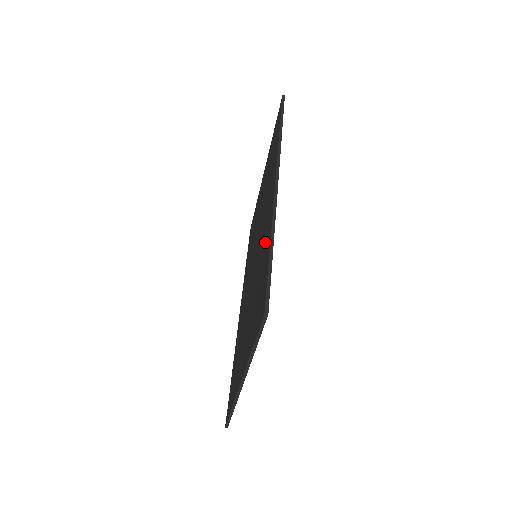
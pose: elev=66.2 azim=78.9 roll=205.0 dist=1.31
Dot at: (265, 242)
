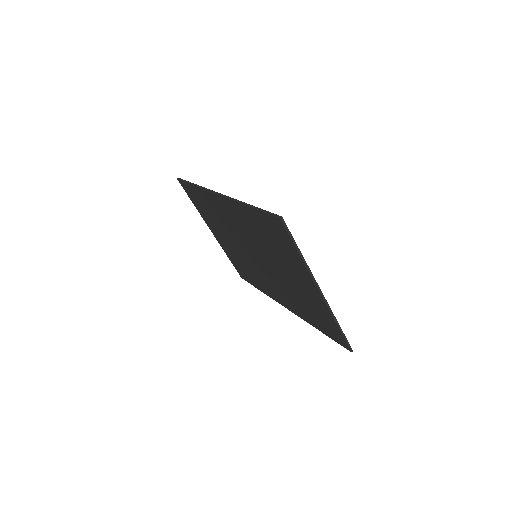
Dot at: (247, 221)
